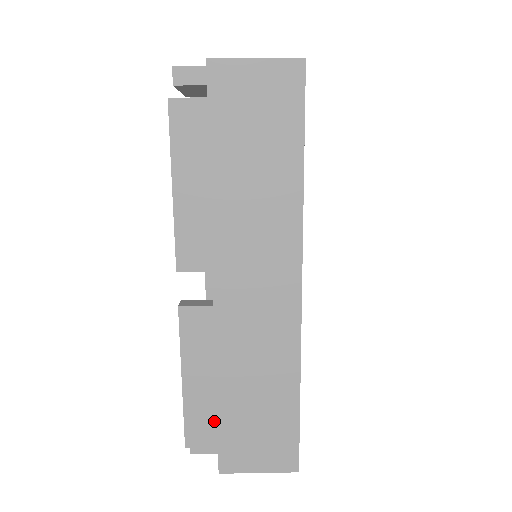
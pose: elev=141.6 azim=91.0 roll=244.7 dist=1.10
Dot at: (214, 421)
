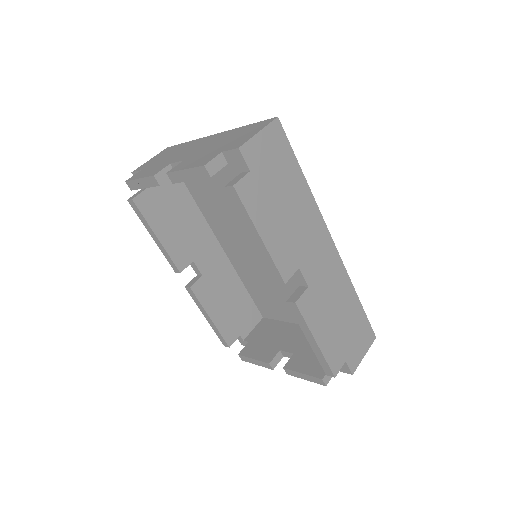
Dot at: (338, 349)
